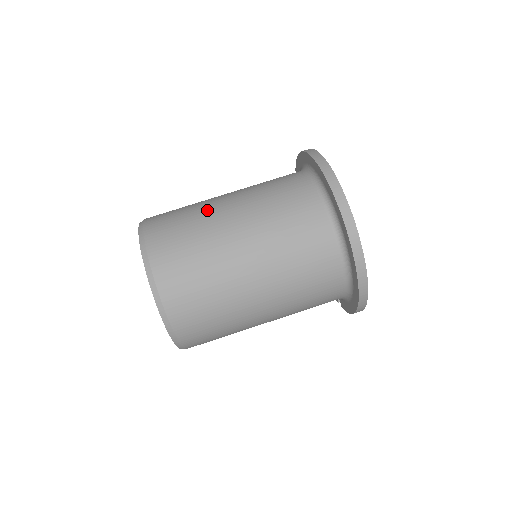
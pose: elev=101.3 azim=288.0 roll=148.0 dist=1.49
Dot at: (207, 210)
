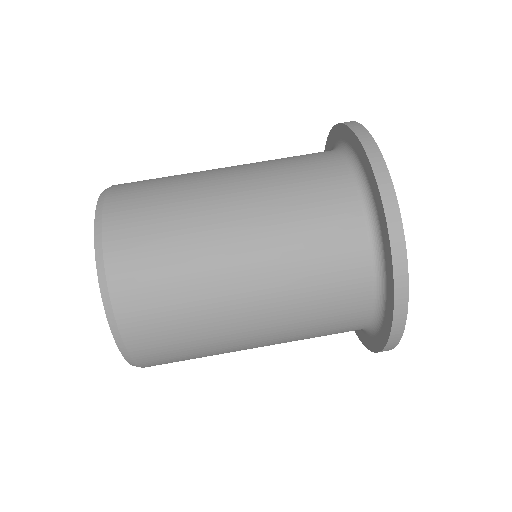
Dot at: (197, 190)
